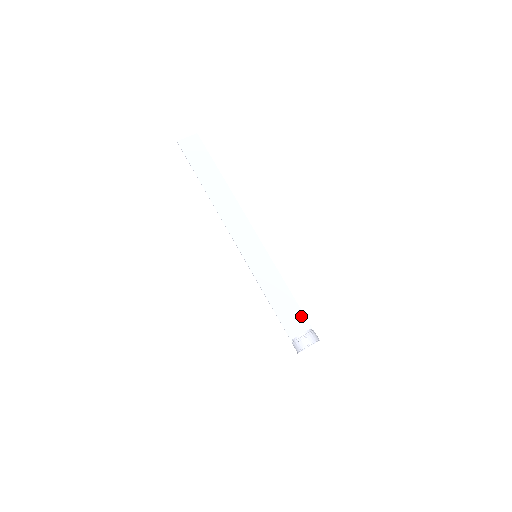
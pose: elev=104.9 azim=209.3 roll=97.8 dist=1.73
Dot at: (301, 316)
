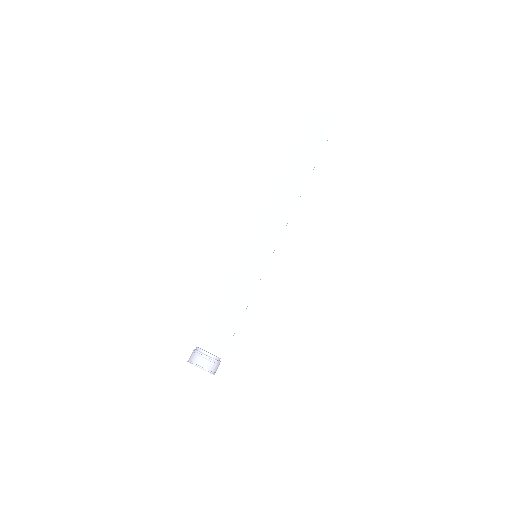
Dot at: (227, 340)
